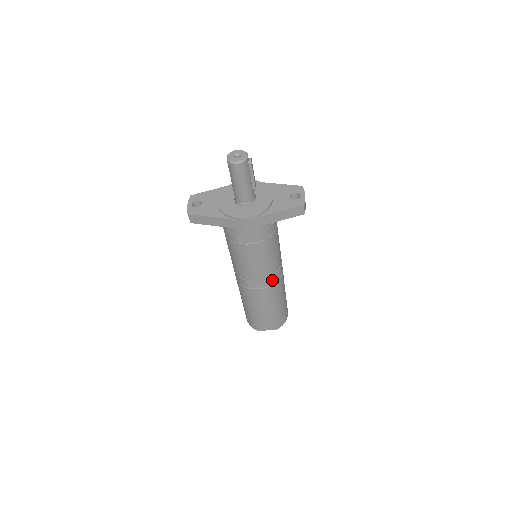
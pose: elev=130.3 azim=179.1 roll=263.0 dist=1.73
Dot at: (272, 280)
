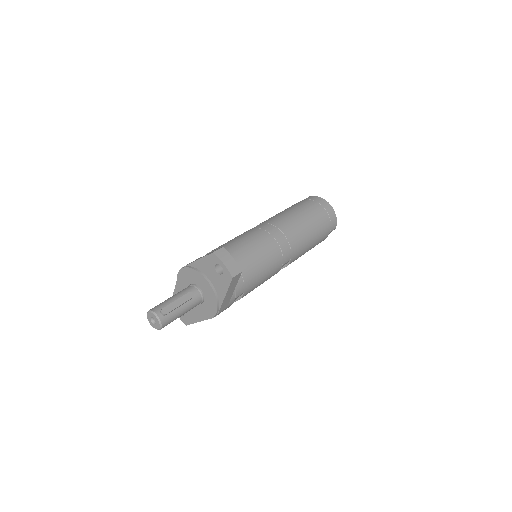
Dot at: (286, 258)
